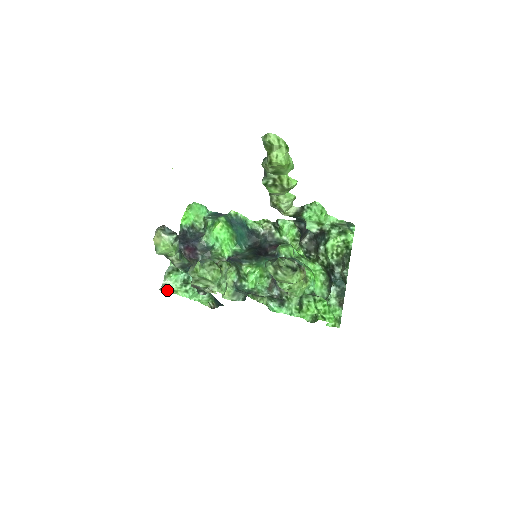
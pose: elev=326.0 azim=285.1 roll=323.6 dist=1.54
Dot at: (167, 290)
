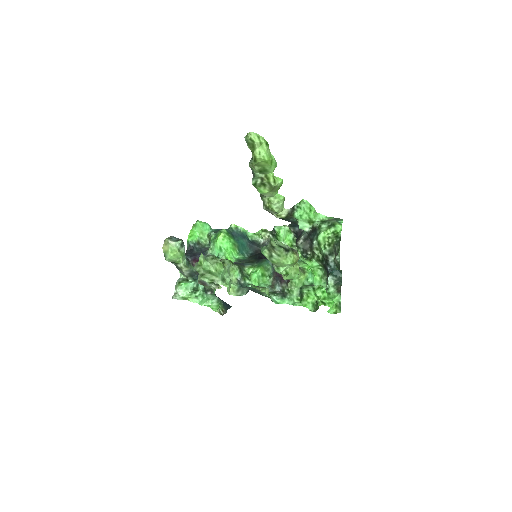
Dot at: (179, 298)
